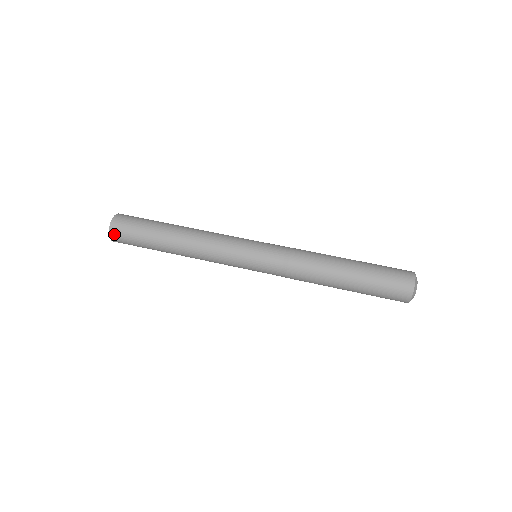
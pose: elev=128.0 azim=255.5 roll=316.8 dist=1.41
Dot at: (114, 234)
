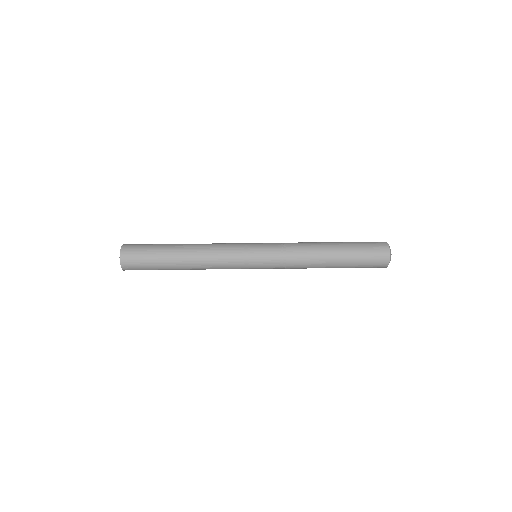
Dot at: (126, 249)
